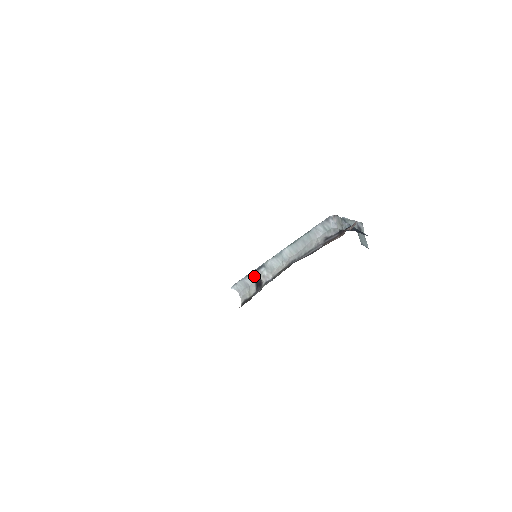
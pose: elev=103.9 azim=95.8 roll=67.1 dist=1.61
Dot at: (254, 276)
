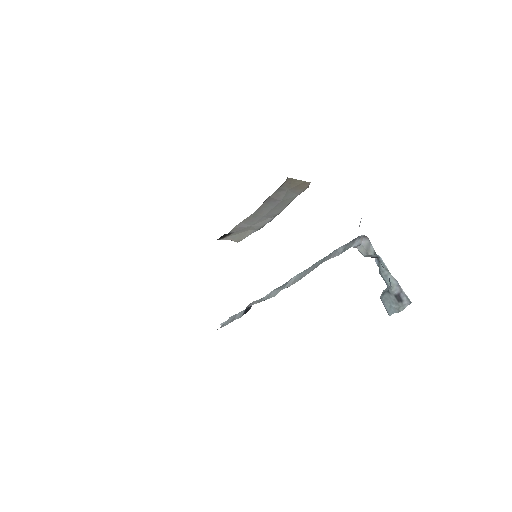
Dot at: (246, 310)
